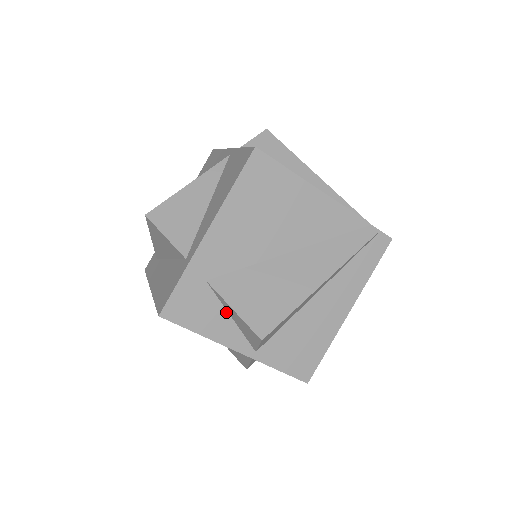
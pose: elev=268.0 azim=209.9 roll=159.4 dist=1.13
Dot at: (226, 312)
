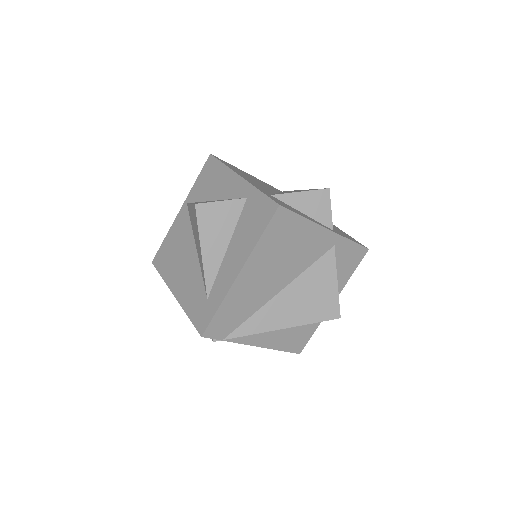
Dot at: (297, 210)
